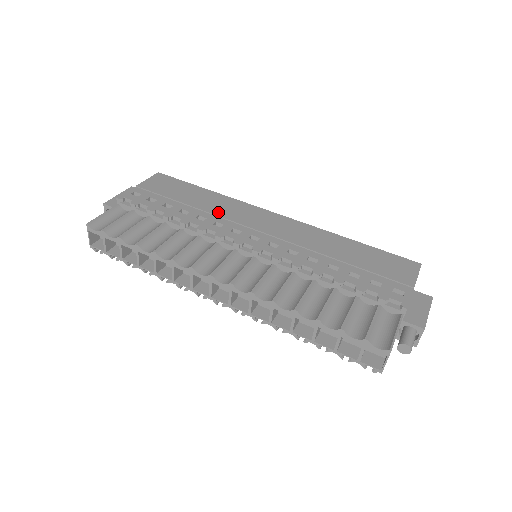
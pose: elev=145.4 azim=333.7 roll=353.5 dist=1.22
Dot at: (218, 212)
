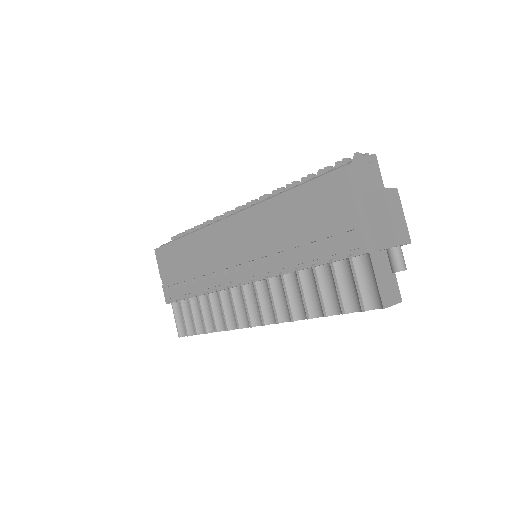
Dot at: (205, 260)
